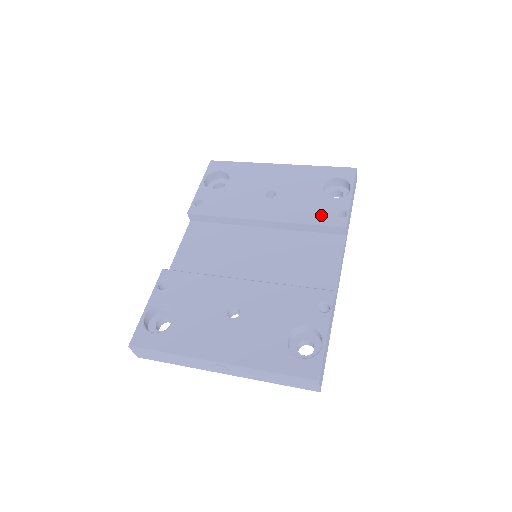
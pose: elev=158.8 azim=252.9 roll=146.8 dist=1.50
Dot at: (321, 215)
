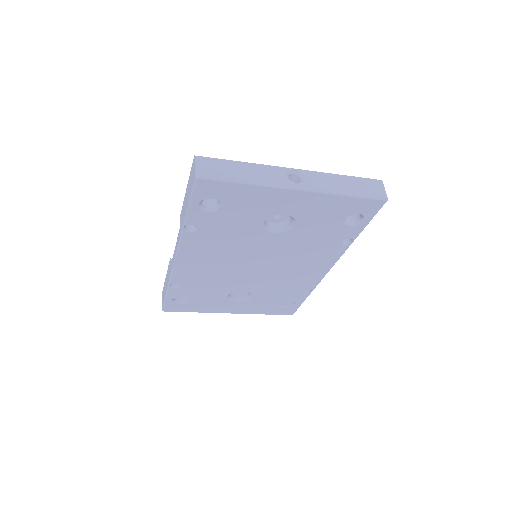
Dot at: occluded
